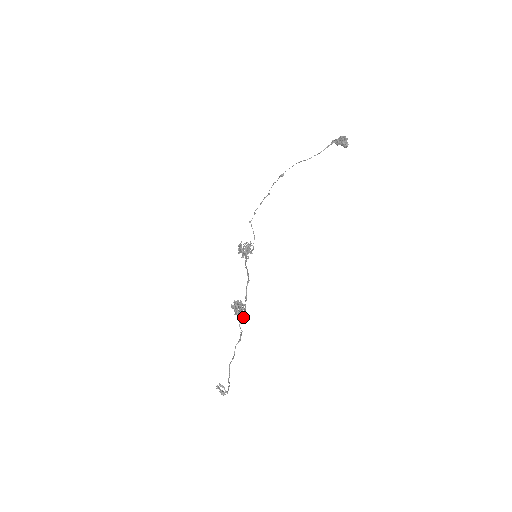
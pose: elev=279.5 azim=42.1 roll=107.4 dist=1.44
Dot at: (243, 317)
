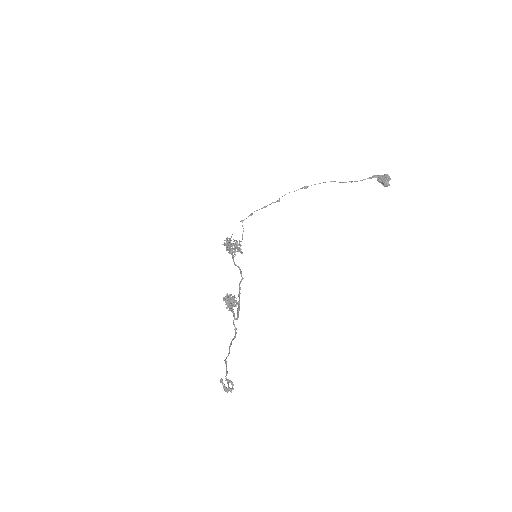
Dot at: (238, 314)
